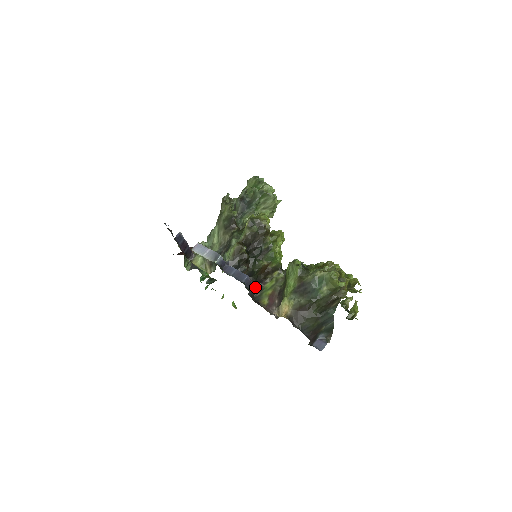
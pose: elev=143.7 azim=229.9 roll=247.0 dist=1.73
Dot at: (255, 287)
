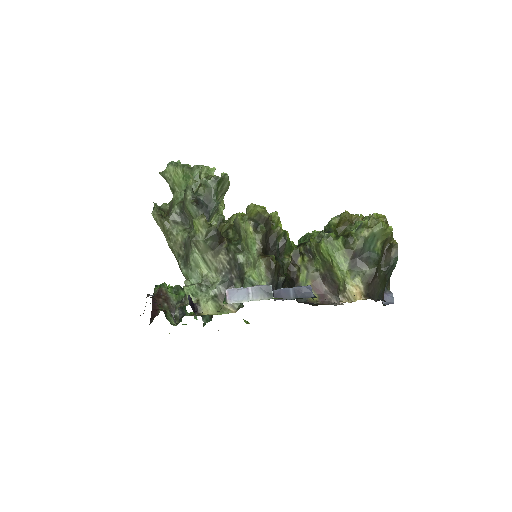
Dot at: occluded
